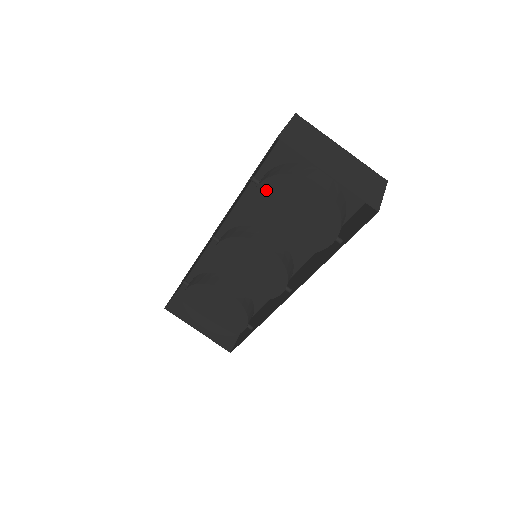
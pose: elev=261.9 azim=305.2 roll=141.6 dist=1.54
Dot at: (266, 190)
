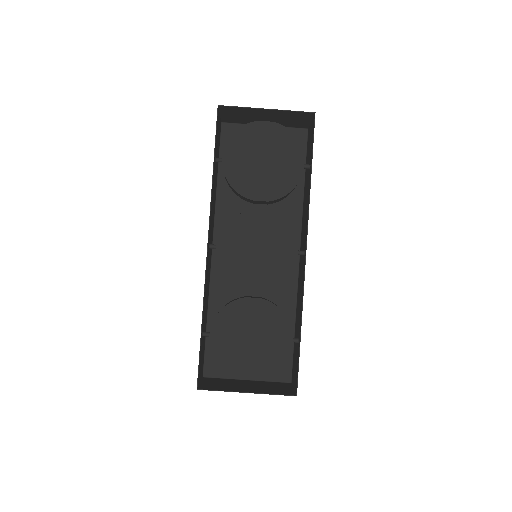
Dot at: (231, 153)
